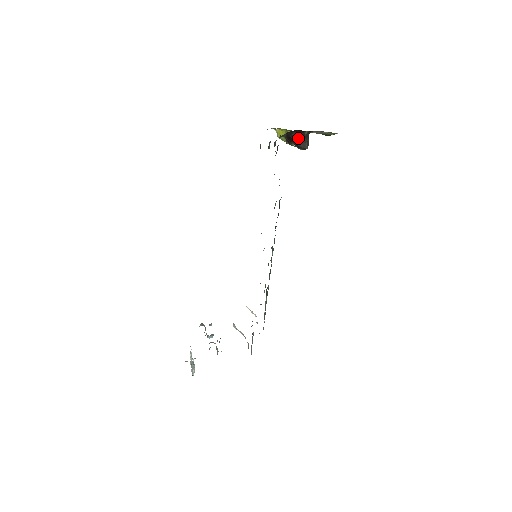
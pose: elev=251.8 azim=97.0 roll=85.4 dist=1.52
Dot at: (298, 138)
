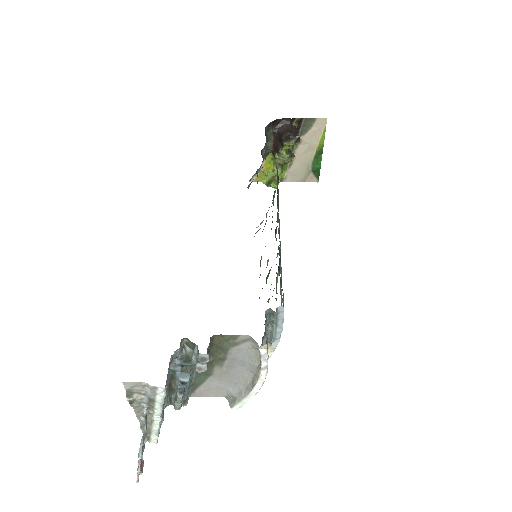
Dot at: (286, 129)
